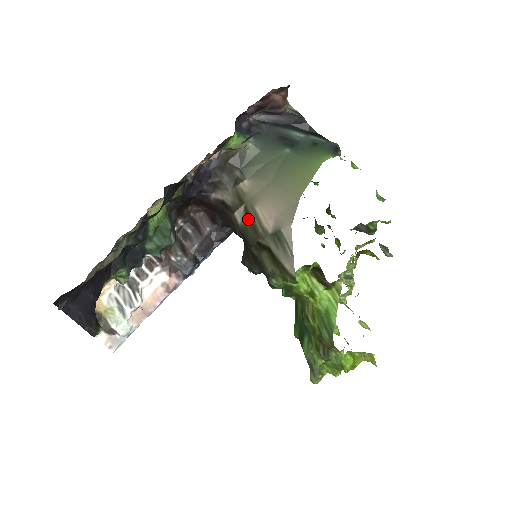
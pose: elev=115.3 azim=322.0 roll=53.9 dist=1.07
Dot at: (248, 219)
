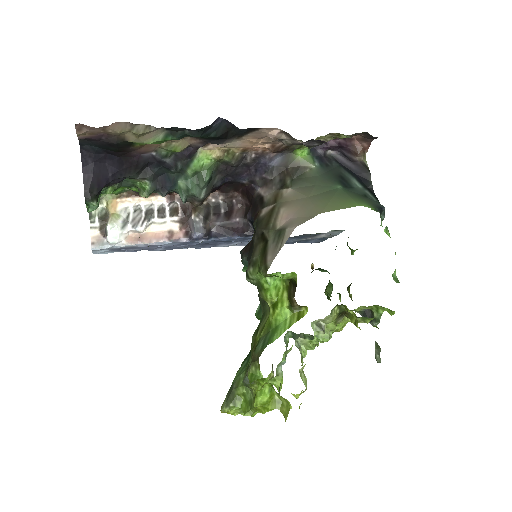
Dot at: (269, 214)
